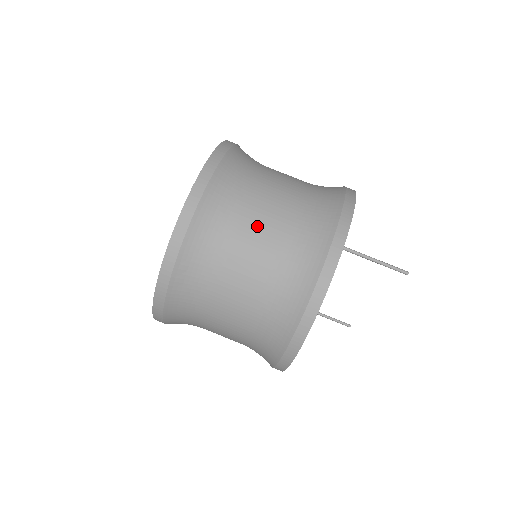
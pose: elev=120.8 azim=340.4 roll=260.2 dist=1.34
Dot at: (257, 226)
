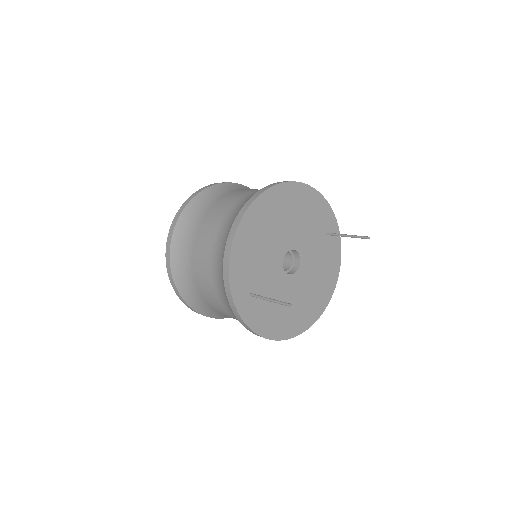
Dot at: (211, 303)
